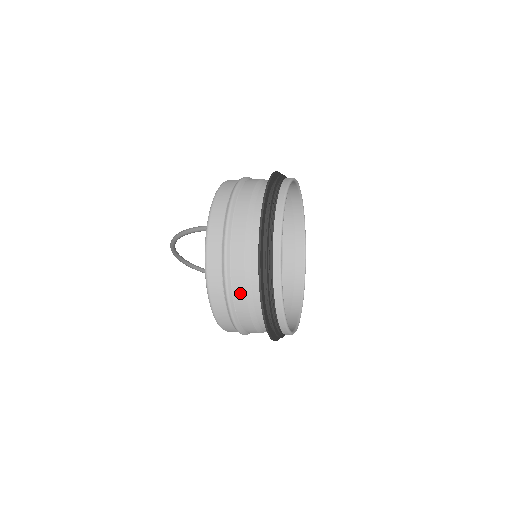
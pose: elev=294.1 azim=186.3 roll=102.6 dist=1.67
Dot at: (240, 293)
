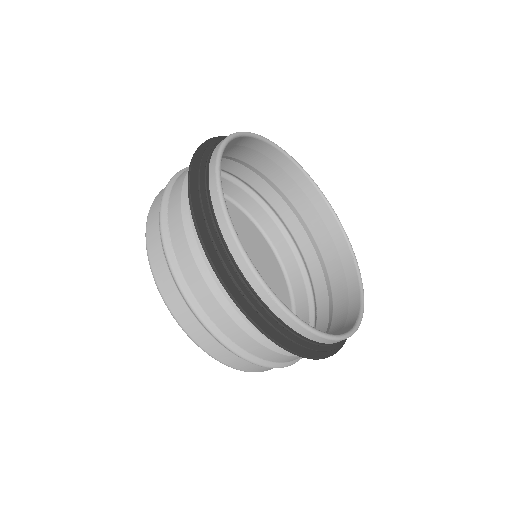
Dot at: (176, 224)
